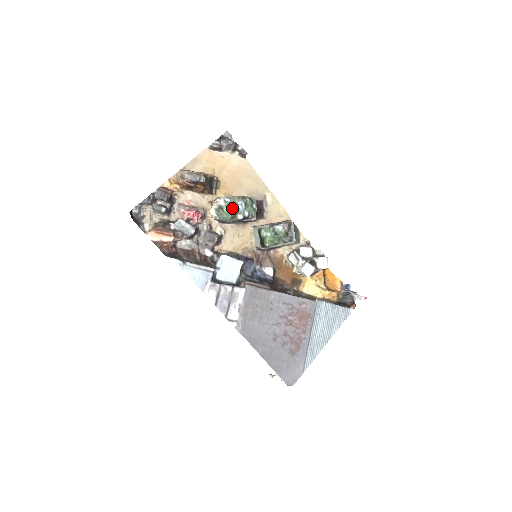
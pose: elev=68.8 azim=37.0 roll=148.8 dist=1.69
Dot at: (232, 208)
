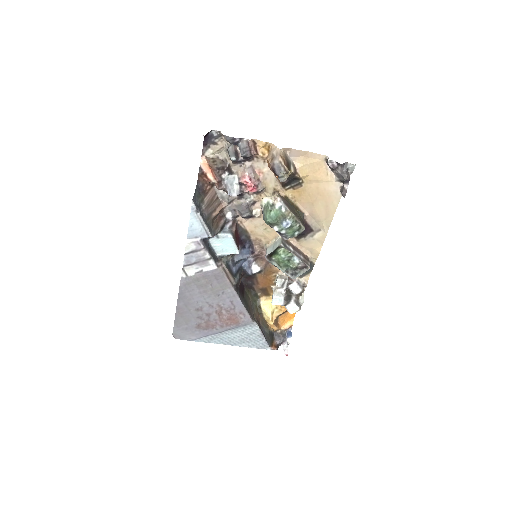
Dot at: (278, 218)
